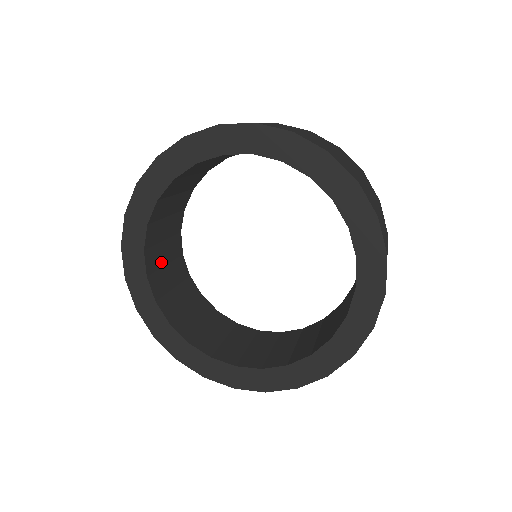
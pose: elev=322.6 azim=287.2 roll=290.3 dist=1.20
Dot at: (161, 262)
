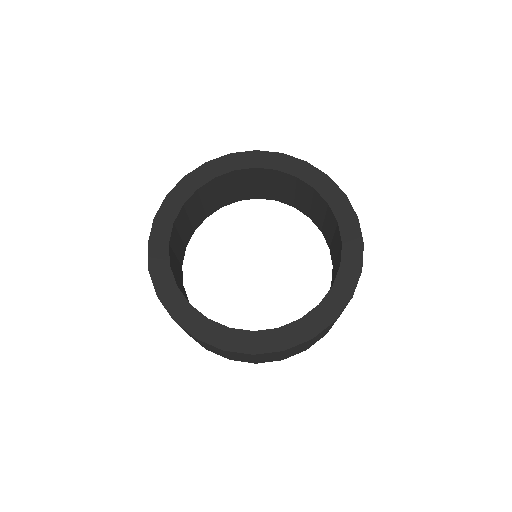
Dot at: (175, 269)
